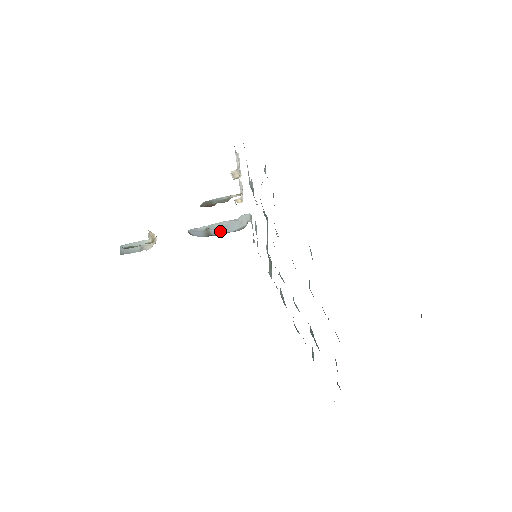
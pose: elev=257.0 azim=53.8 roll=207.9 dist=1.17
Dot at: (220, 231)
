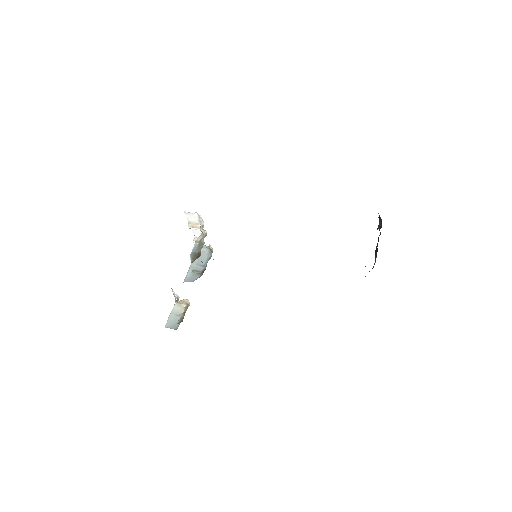
Dot at: (201, 265)
